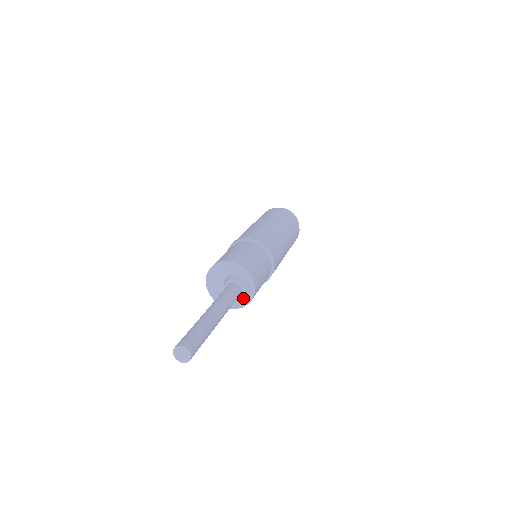
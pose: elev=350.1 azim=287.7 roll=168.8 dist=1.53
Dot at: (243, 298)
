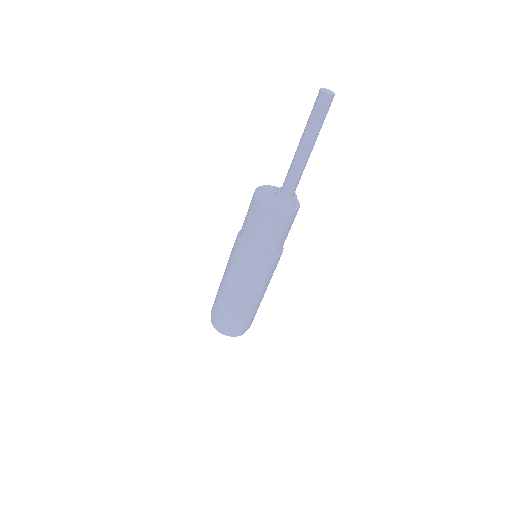
Dot at: (290, 207)
